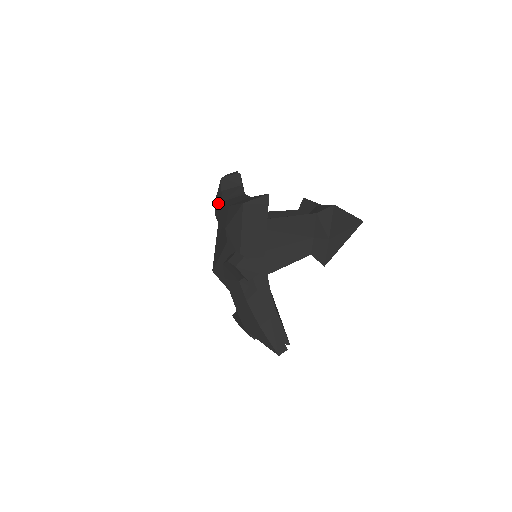
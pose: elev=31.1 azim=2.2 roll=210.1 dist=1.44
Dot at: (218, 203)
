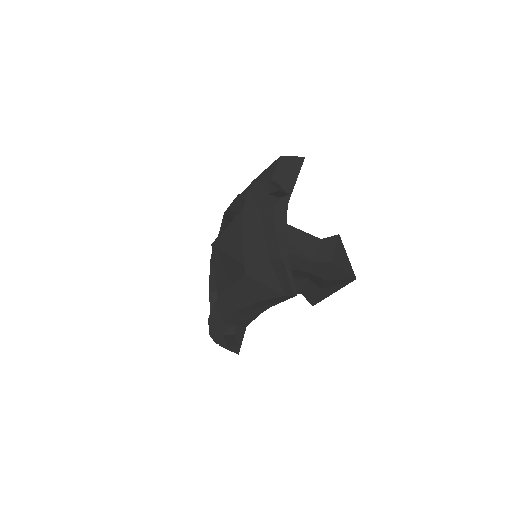
Dot at: occluded
